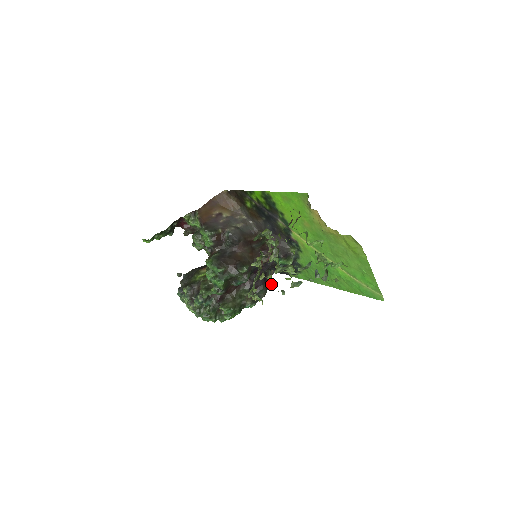
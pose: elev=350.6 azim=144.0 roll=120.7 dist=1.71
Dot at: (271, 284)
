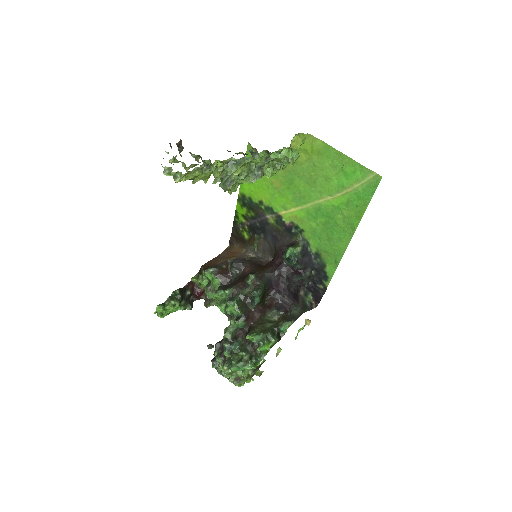
Dot at: (203, 177)
